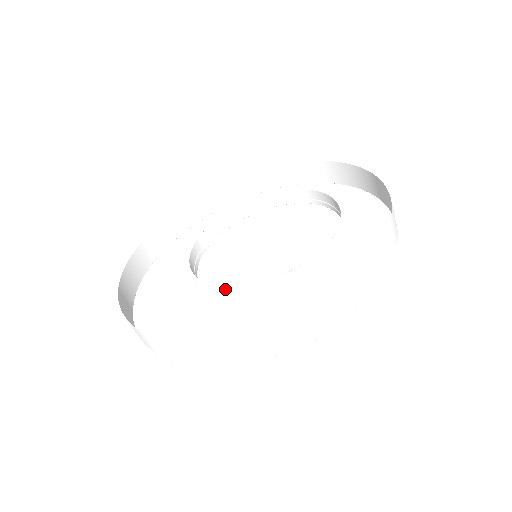
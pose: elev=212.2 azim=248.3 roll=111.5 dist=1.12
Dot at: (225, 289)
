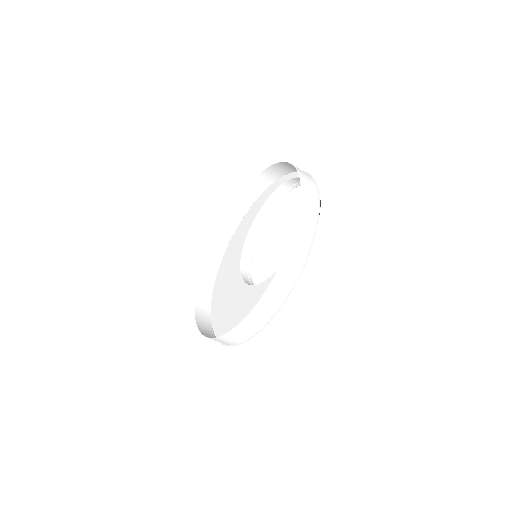
Dot at: (239, 273)
